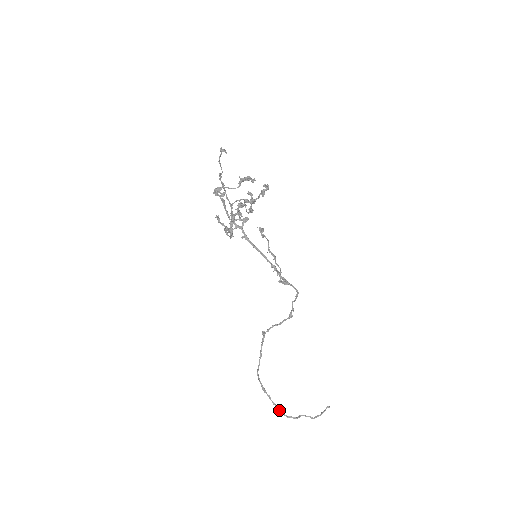
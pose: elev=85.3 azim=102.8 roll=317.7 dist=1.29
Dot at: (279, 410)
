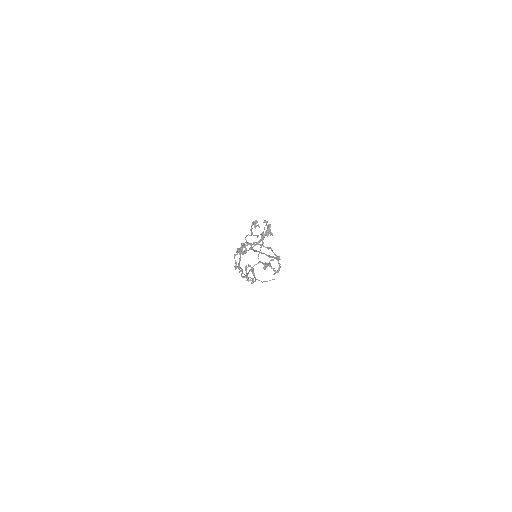
Dot at: (243, 273)
